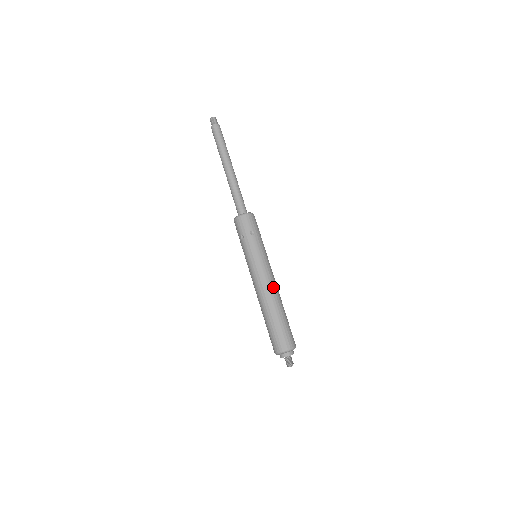
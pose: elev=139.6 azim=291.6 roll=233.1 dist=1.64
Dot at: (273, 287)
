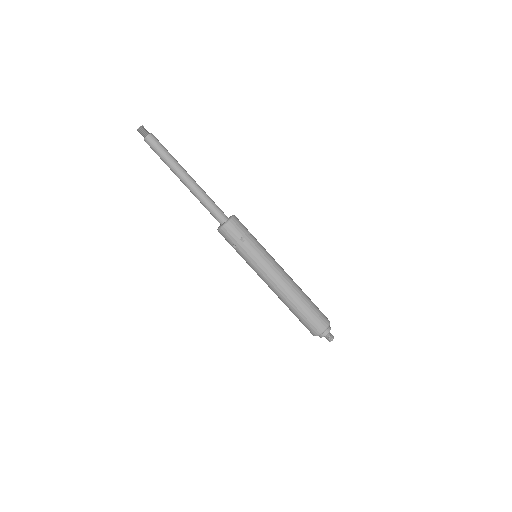
Dot at: (289, 276)
